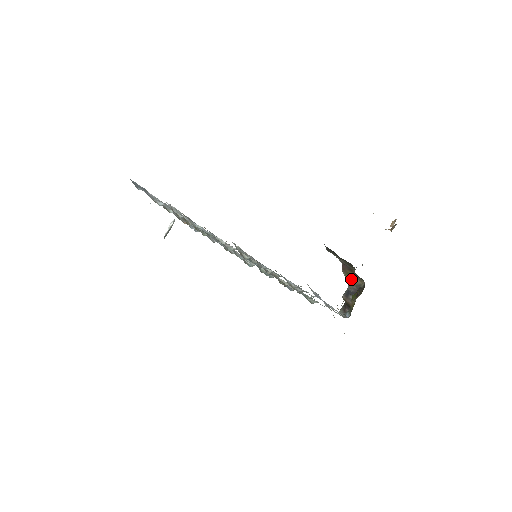
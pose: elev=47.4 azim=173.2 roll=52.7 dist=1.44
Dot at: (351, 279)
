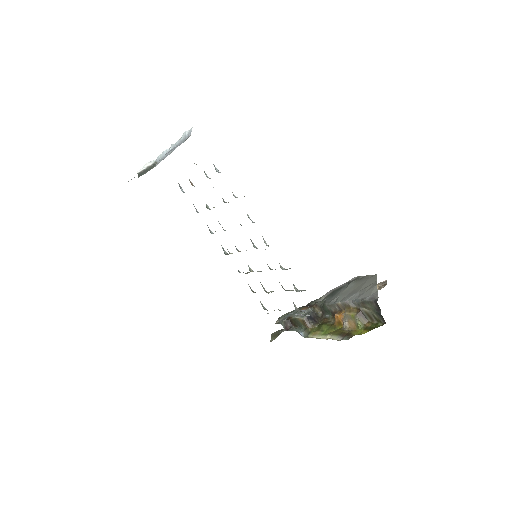
Dot at: (363, 326)
